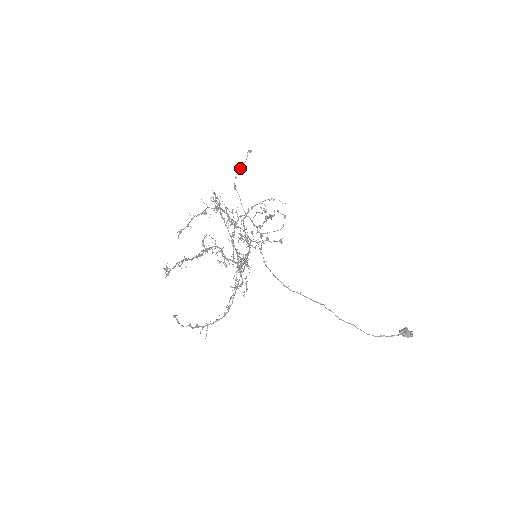
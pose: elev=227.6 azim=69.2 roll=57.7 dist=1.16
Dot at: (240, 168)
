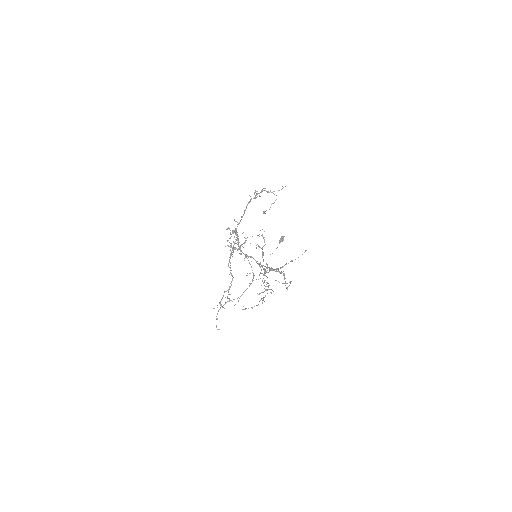
Dot at: occluded
